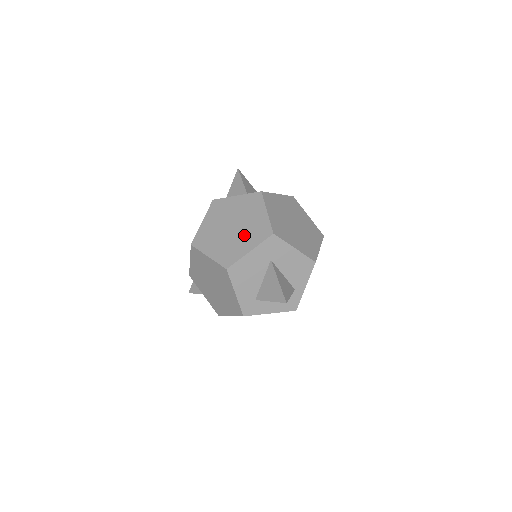
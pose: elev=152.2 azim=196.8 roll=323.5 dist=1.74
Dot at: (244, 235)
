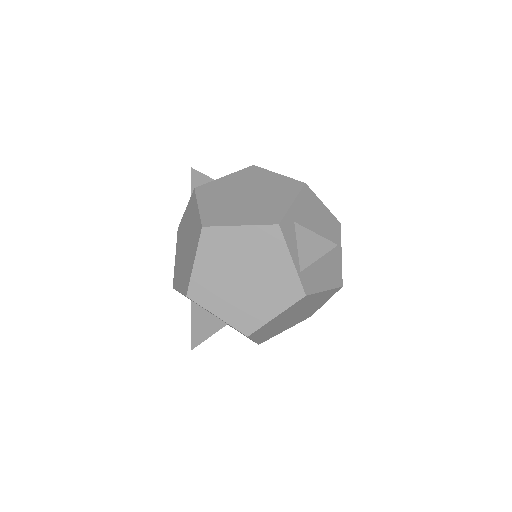
Dot at: (236, 300)
